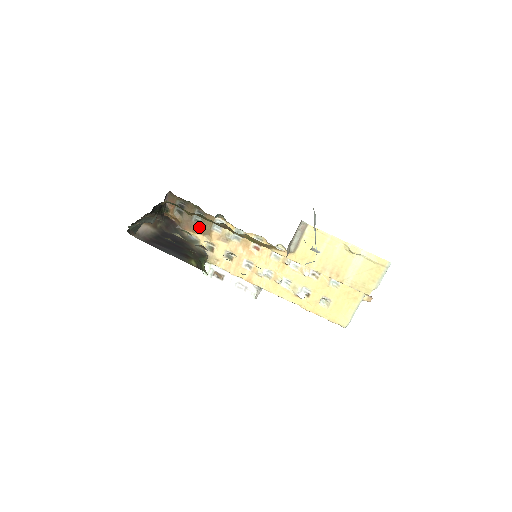
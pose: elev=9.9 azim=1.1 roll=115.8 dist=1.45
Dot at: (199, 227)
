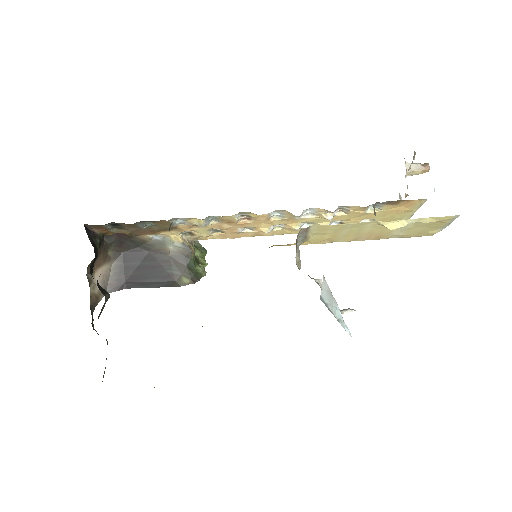
Dot at: (156, 229)
